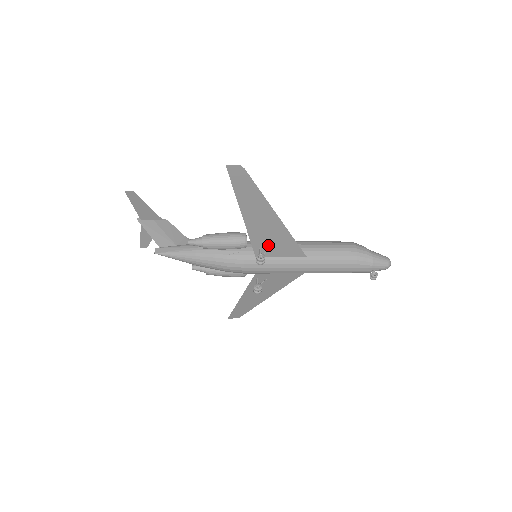
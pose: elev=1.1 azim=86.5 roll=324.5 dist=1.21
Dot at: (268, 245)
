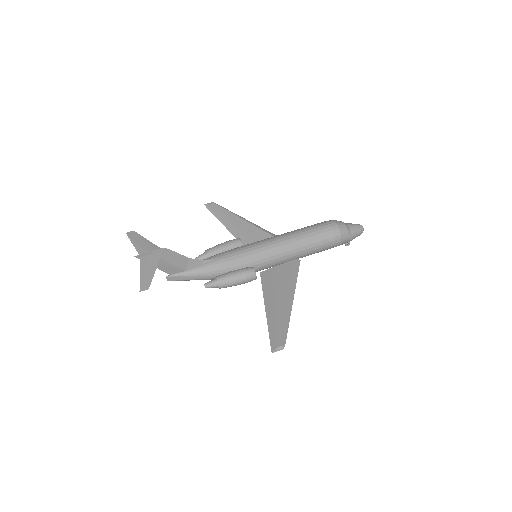
Dot at: (274, 278)
